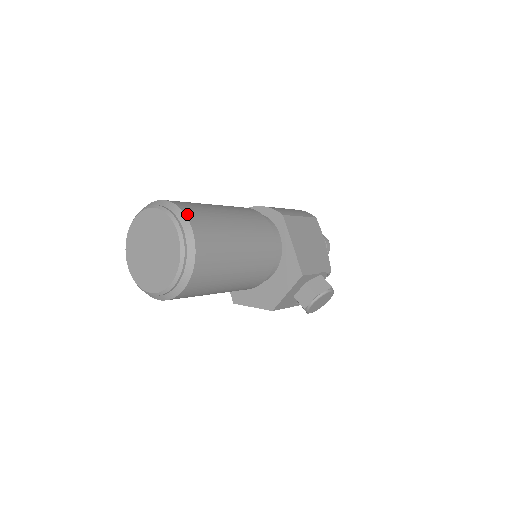
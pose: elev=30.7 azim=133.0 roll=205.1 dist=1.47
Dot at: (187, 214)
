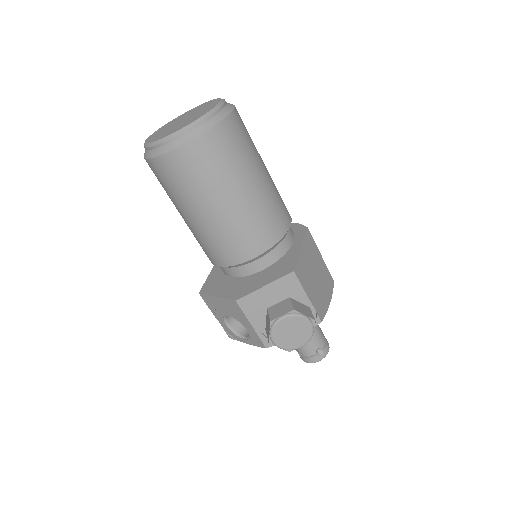
Dot at: occluded
